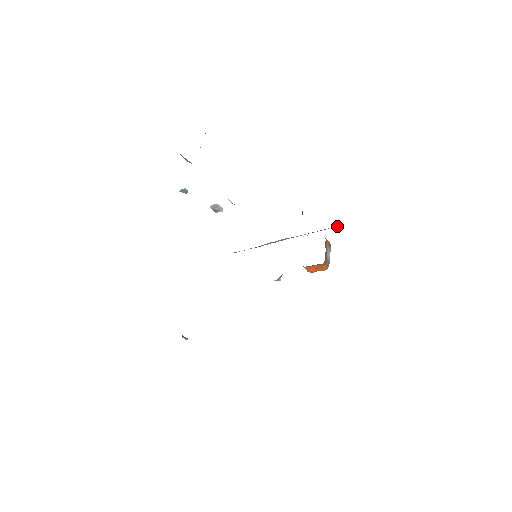
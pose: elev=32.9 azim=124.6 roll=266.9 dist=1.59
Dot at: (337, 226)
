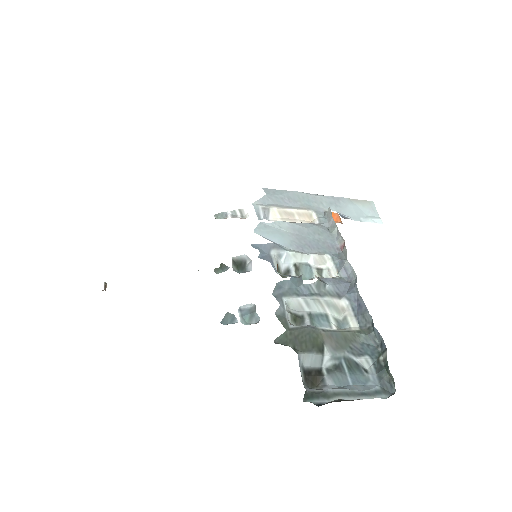
Dot at: occluded
